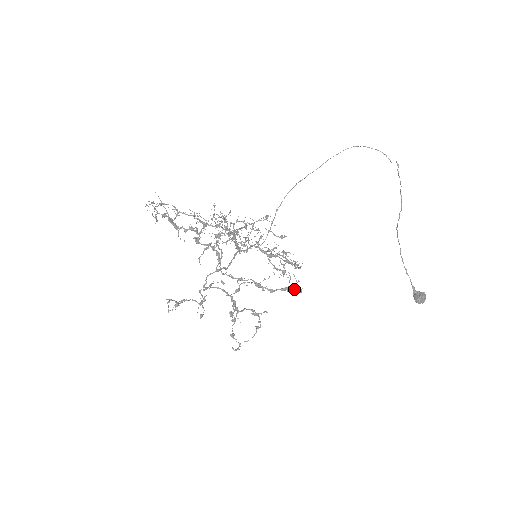
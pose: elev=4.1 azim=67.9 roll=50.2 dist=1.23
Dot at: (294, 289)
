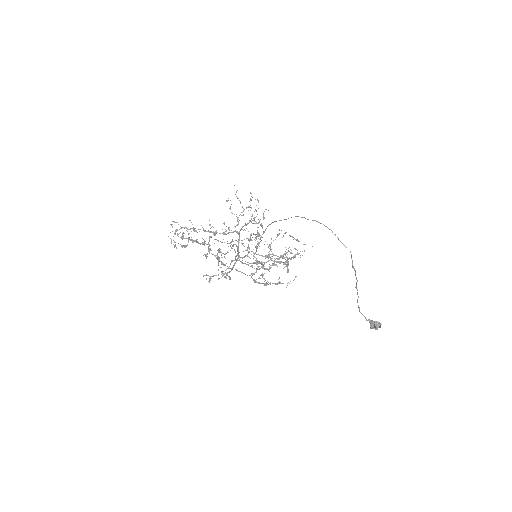
Dot at: occluded
